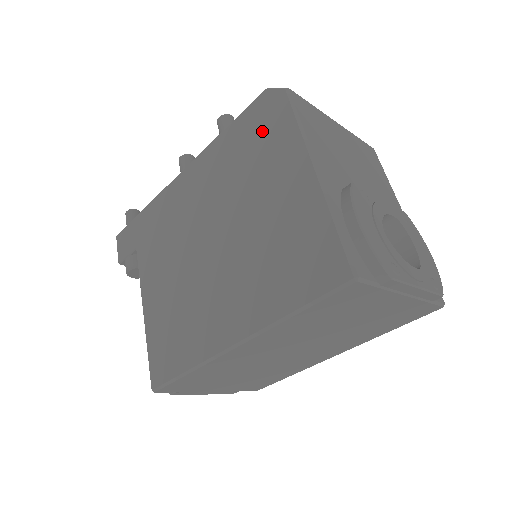
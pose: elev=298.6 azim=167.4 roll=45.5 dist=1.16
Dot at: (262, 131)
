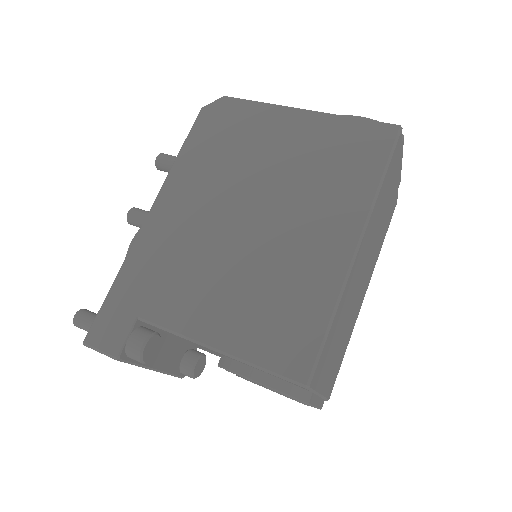
Dot at: (227, 126)
